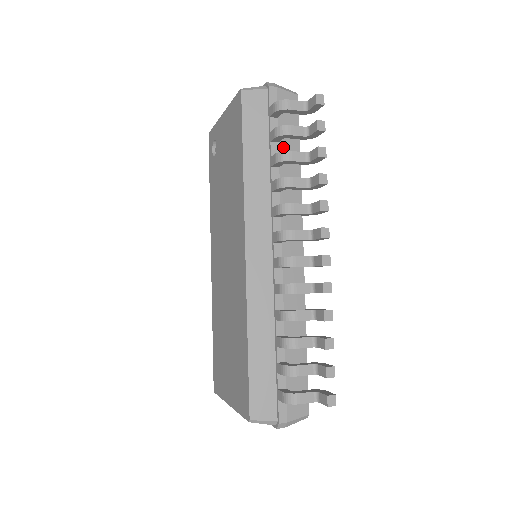
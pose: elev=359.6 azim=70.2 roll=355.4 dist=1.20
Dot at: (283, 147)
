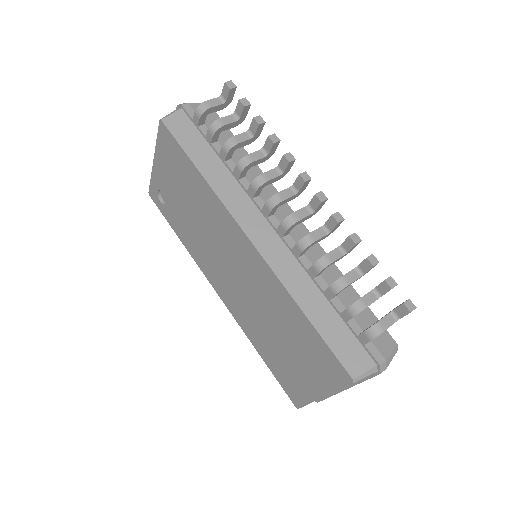
Dot at: (223, 143)
